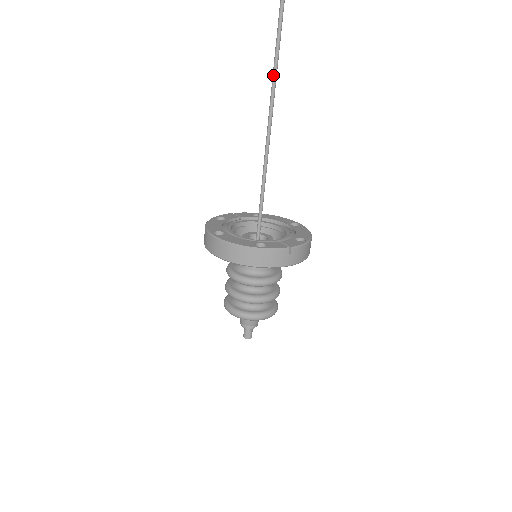
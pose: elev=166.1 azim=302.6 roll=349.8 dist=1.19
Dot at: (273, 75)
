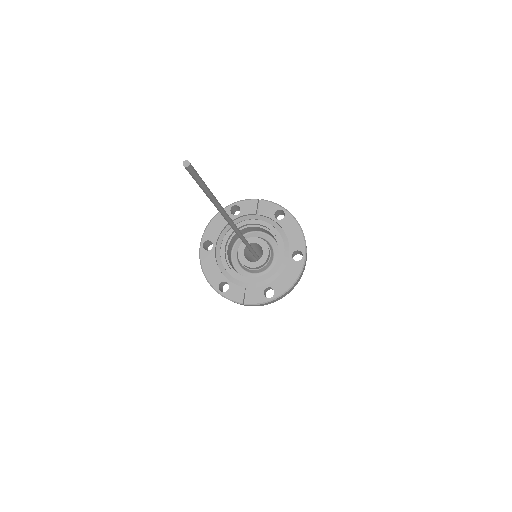
Dot at: (218, 209)
